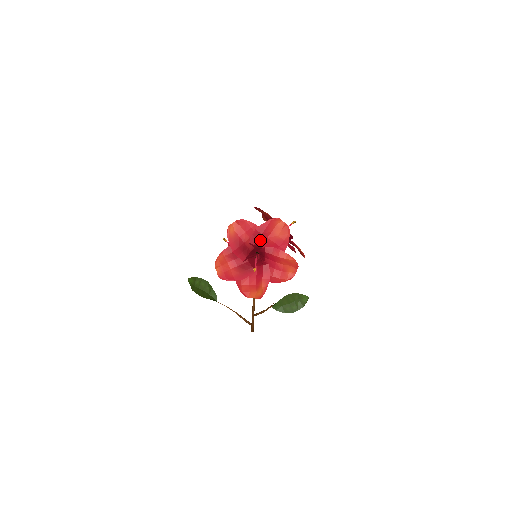
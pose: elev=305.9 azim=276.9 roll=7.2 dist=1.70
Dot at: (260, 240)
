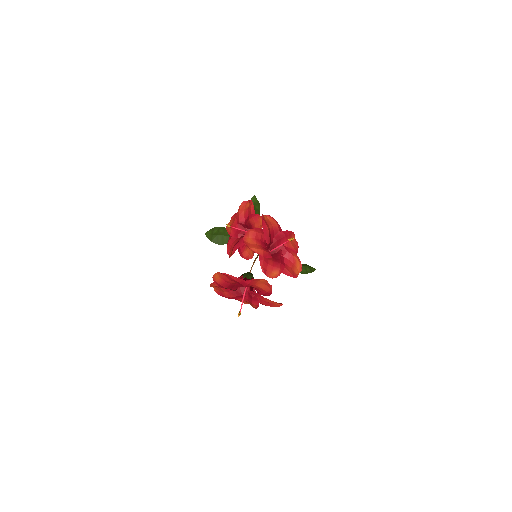
Dot at: occluded
